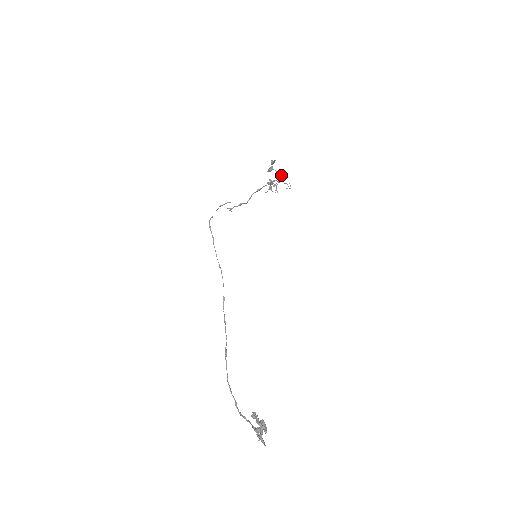
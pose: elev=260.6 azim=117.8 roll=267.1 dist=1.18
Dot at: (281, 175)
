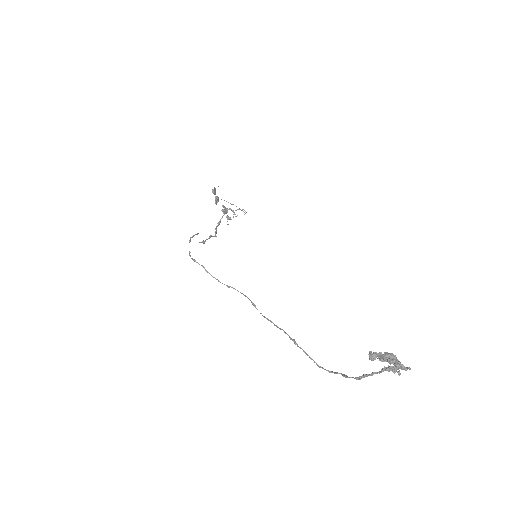
Dot at: occluded
